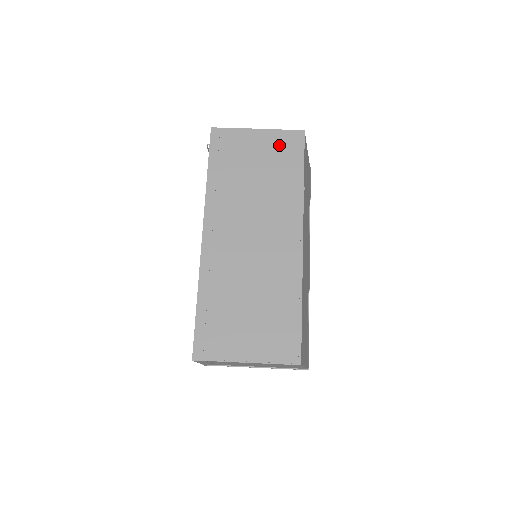
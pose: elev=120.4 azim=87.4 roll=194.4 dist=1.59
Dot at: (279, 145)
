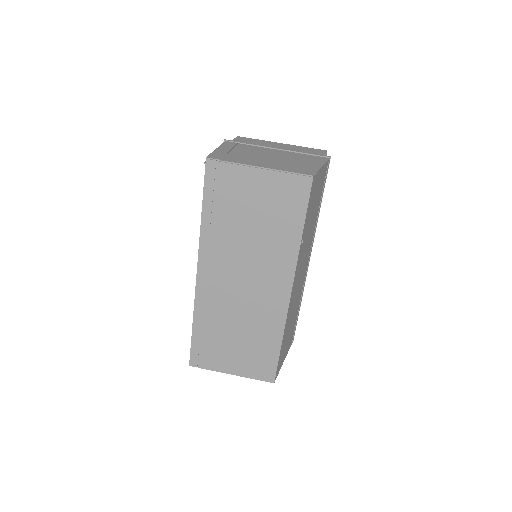
Dot at: (281, 191)
